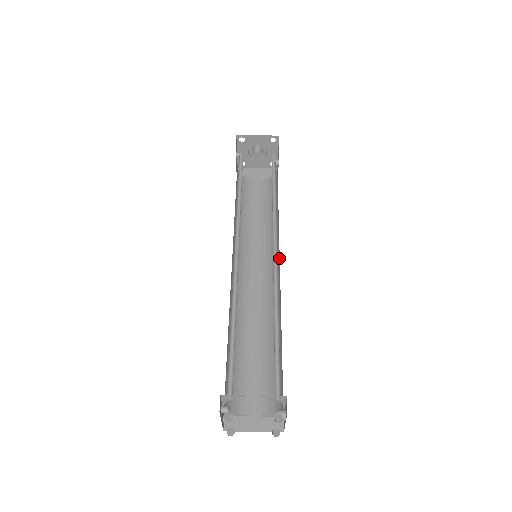
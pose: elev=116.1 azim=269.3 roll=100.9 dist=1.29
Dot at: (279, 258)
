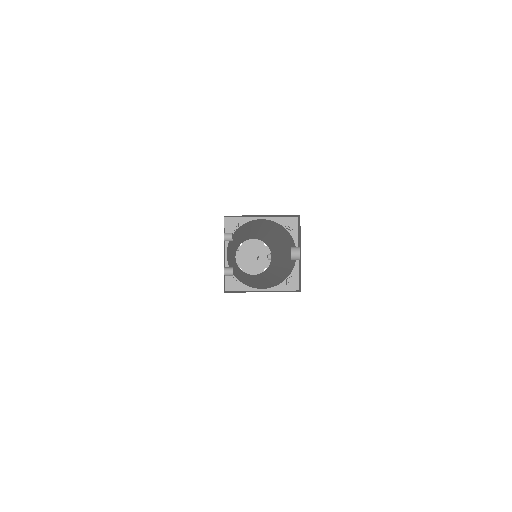
Dot at: (279, 257)
